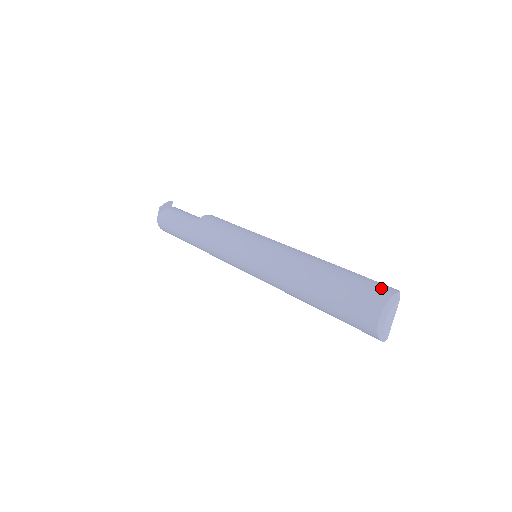
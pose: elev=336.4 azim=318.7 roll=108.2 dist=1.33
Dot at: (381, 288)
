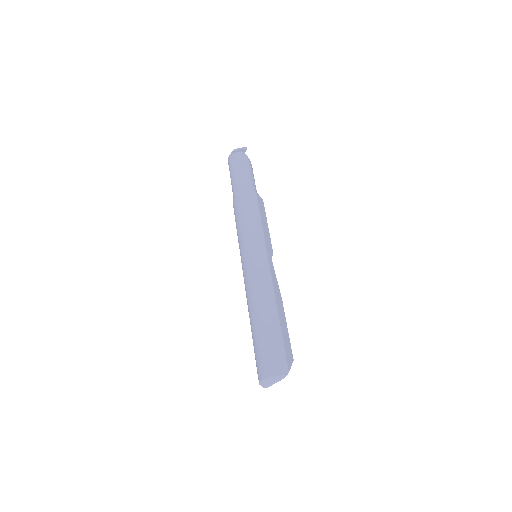
Dot at: (279, 363)
